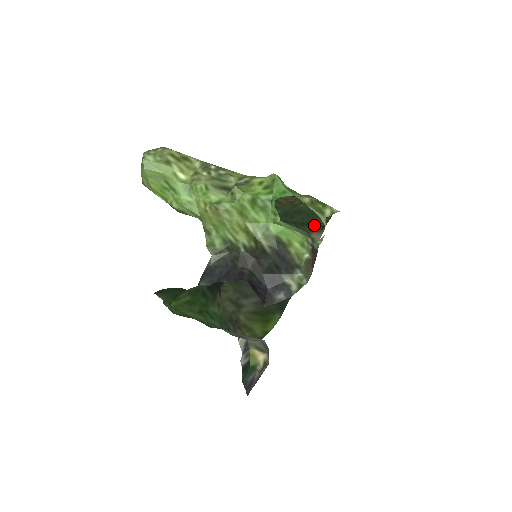
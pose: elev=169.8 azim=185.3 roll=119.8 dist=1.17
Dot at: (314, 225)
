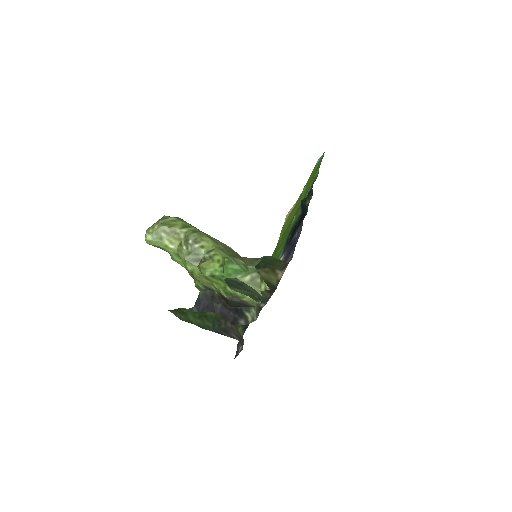
Dot at: (276, 267)
